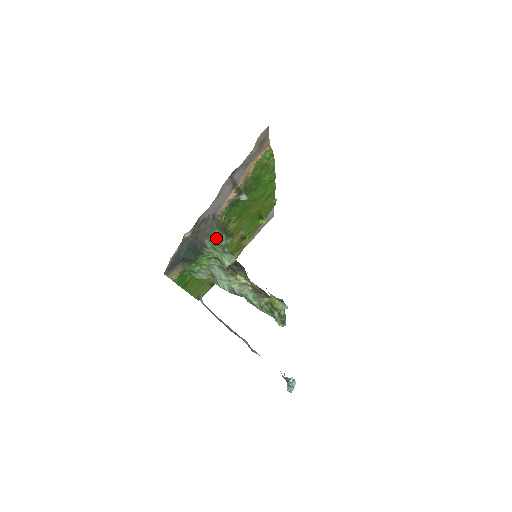
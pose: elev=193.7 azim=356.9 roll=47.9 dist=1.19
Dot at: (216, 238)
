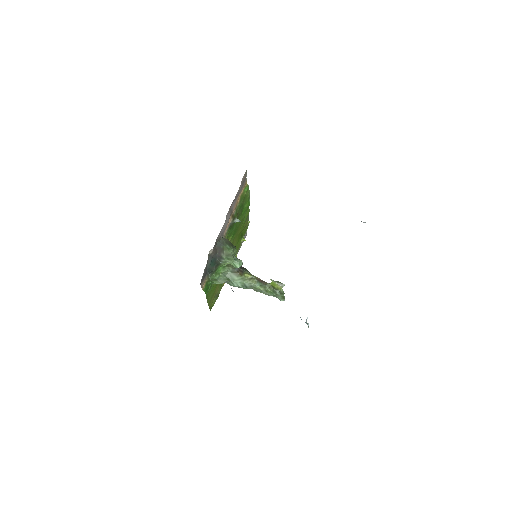
Dot at: (228, 251)
